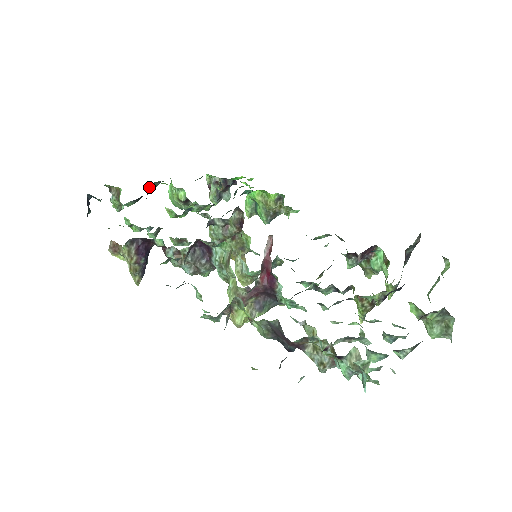
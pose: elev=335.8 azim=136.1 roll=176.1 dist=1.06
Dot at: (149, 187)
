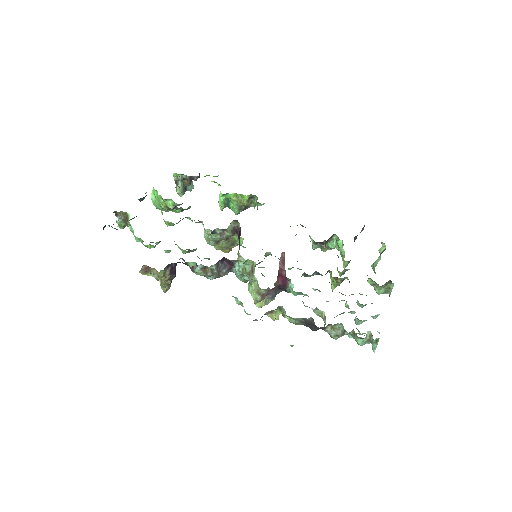
Dot at: occluded
